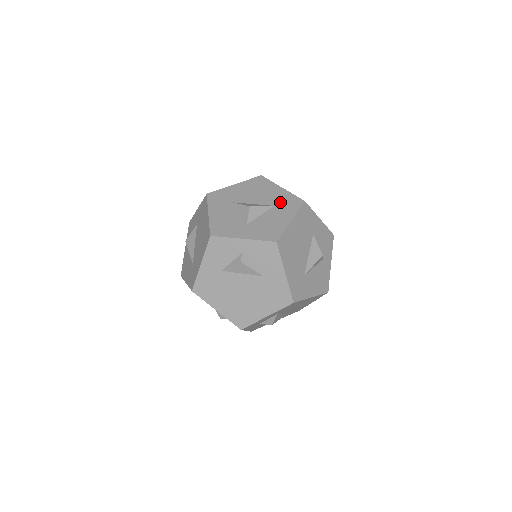
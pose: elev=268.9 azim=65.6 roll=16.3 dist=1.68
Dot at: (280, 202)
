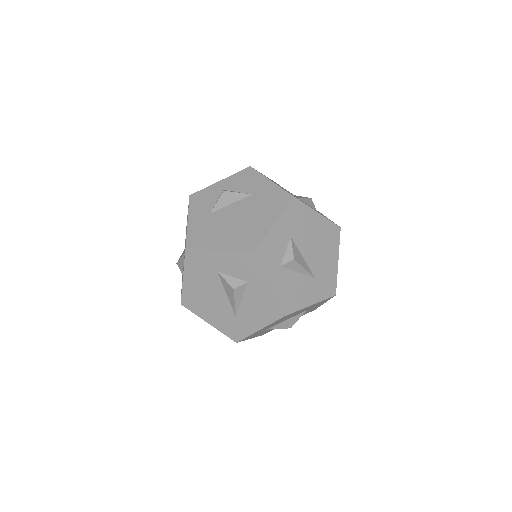
Dot at: occluded
